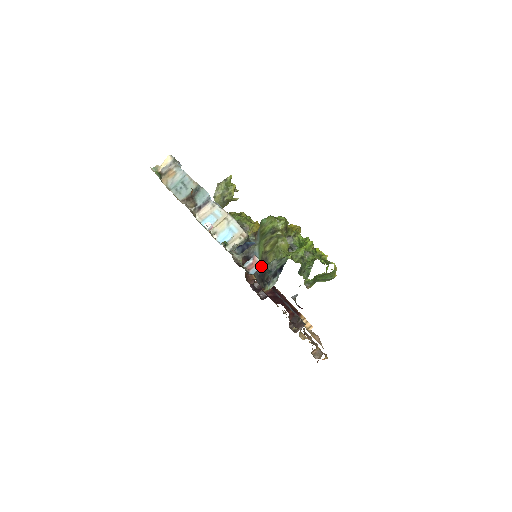
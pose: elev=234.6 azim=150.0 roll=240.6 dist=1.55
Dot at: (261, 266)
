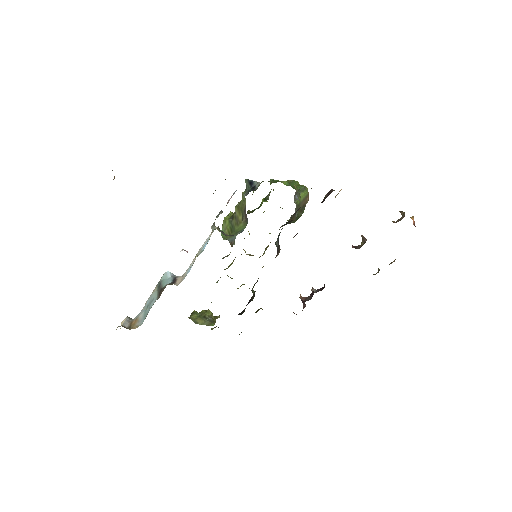
Dot at: (235, 191)
